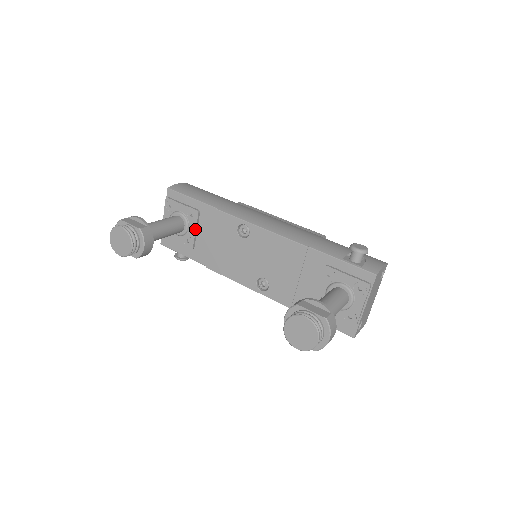
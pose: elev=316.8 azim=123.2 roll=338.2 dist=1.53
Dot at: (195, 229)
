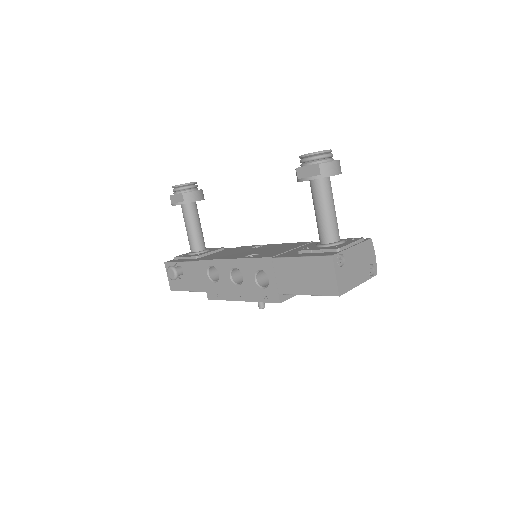
Dot at: (212, 251)
